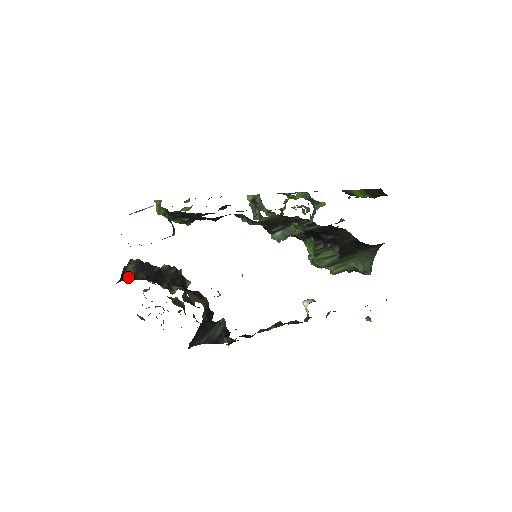
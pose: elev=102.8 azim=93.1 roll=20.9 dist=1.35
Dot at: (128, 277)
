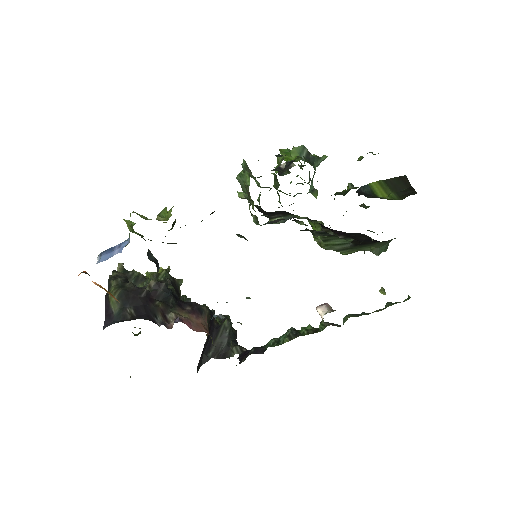
Dot at: (114, 318)
